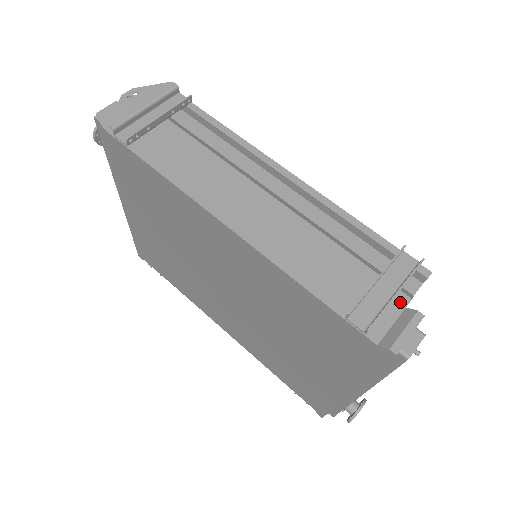
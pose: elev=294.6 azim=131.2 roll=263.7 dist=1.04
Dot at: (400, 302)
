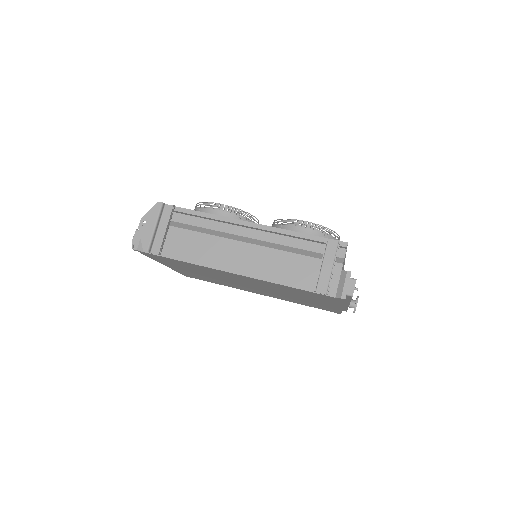
Dot at: (338, 269)
